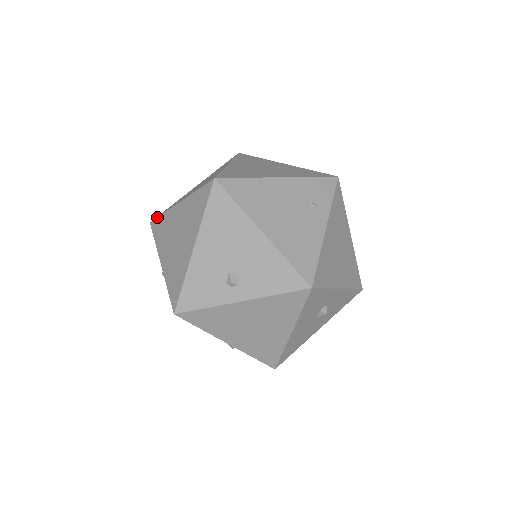
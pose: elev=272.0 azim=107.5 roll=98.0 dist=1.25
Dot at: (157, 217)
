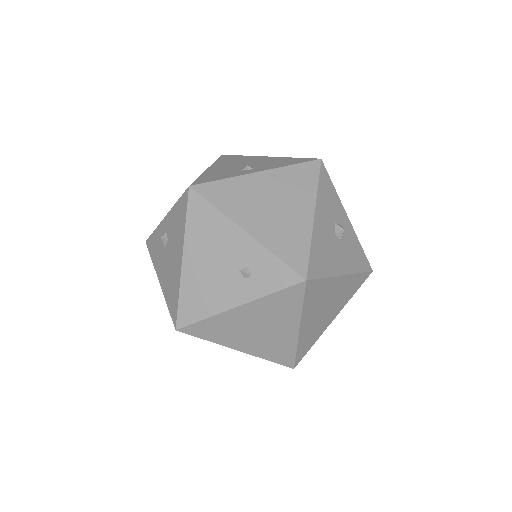
Dot at: occluded
